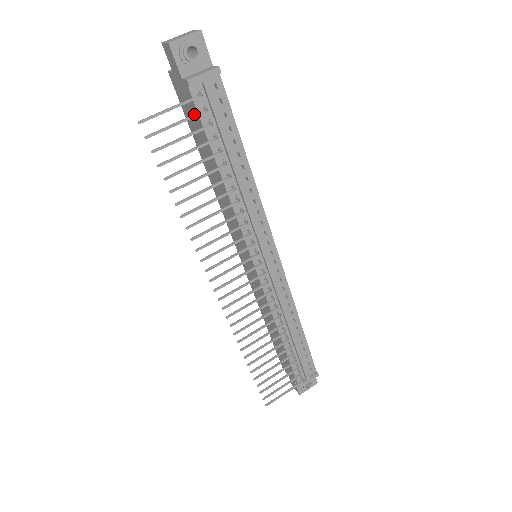
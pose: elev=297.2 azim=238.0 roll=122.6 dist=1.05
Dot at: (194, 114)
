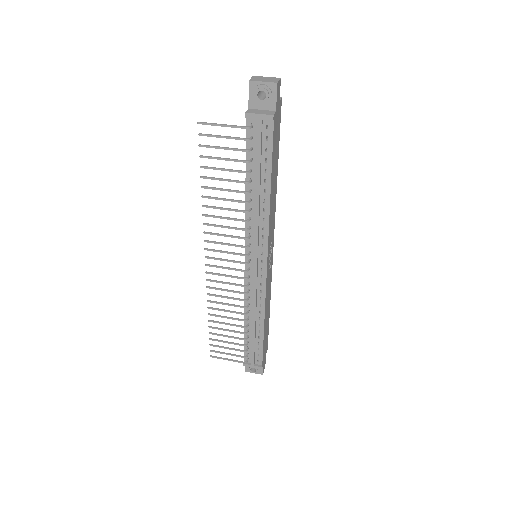
Dot at: (239, 137)
